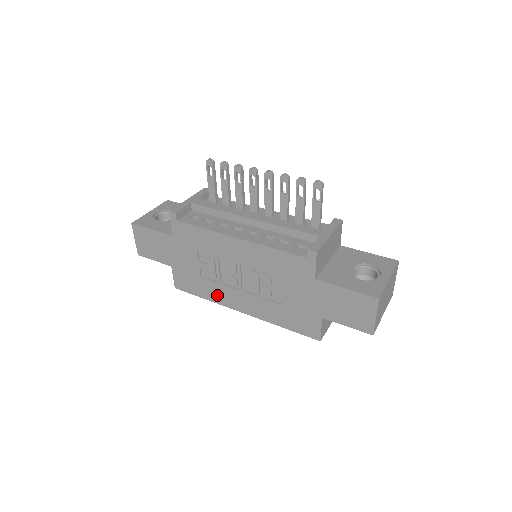
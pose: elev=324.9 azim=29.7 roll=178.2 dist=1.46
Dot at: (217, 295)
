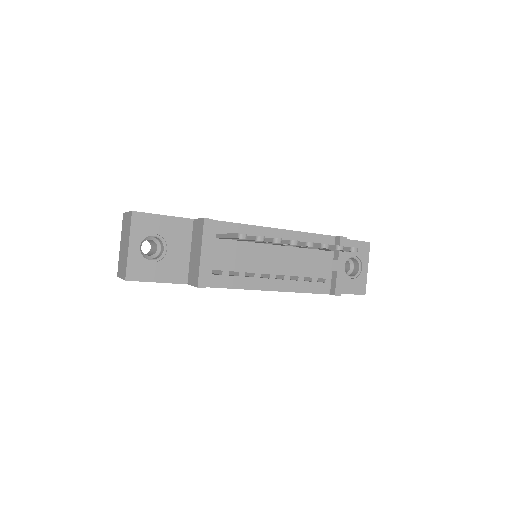
Dot at: occluded
